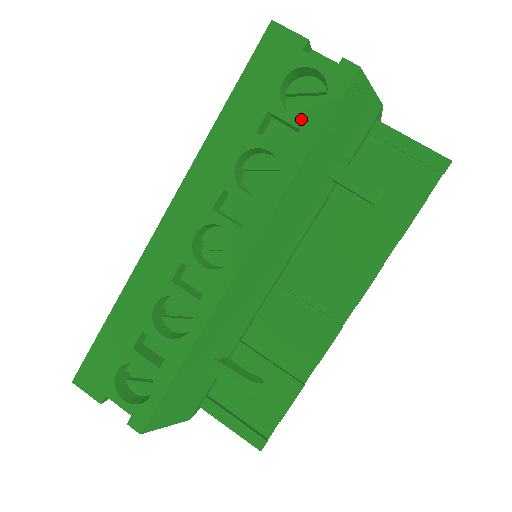
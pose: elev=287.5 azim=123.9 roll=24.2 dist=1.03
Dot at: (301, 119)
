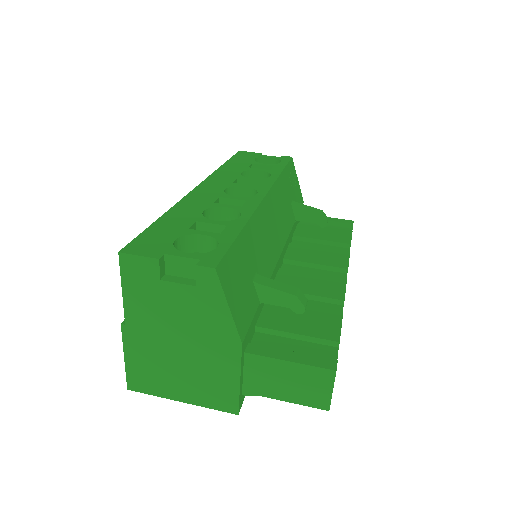
Dot at: (272, 165)
